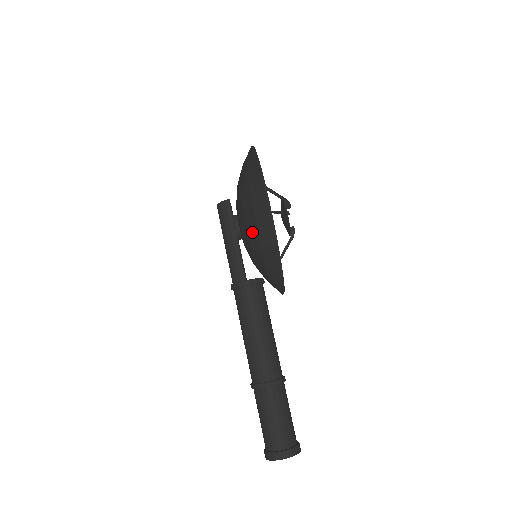
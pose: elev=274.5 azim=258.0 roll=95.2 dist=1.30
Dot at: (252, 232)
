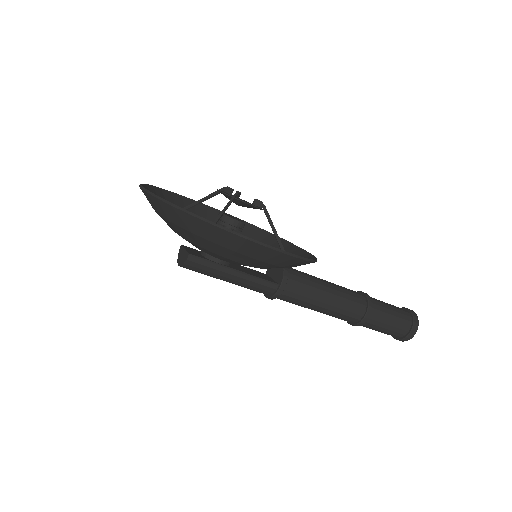
Dot at: (262, 266)
